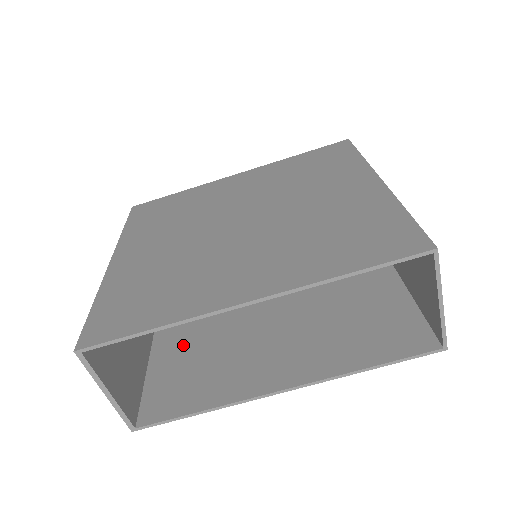
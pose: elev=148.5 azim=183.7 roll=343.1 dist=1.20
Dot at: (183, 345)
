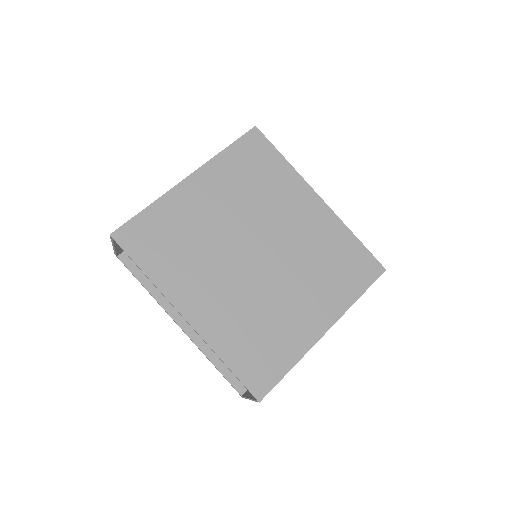
Dot at: occluded
